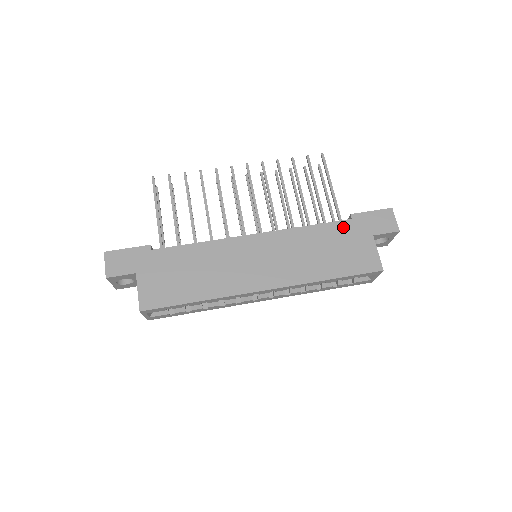
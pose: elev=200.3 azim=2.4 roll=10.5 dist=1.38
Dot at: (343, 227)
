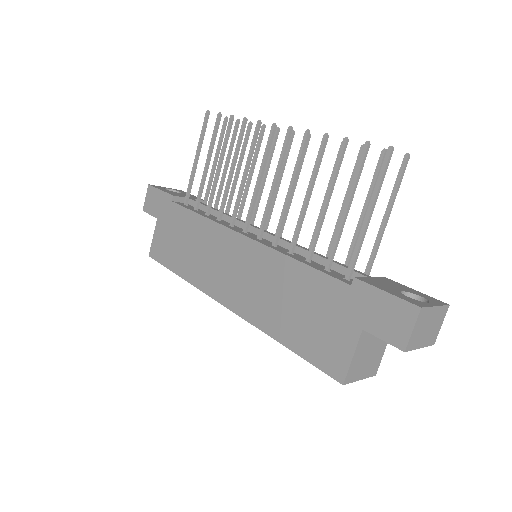
Dot at: (333, 289)
